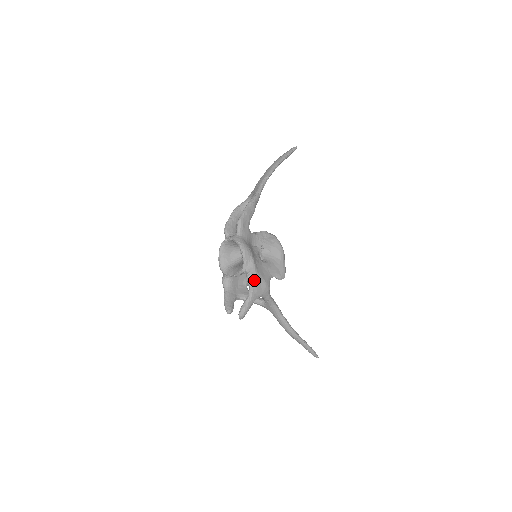
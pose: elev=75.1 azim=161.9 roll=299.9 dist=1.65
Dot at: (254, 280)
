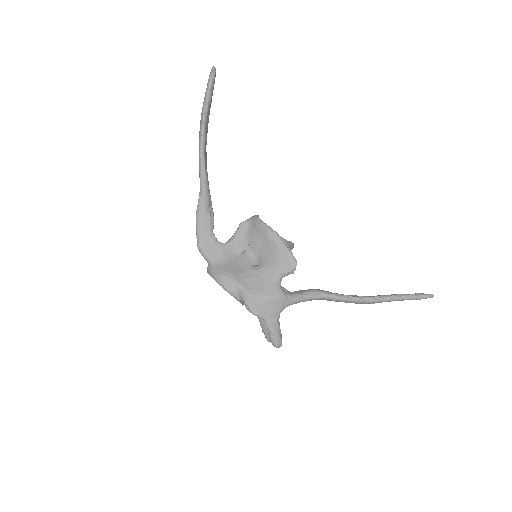
Dot at: (255, 306)
